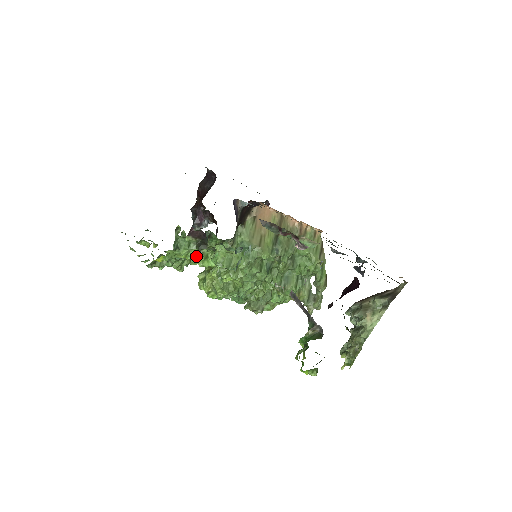
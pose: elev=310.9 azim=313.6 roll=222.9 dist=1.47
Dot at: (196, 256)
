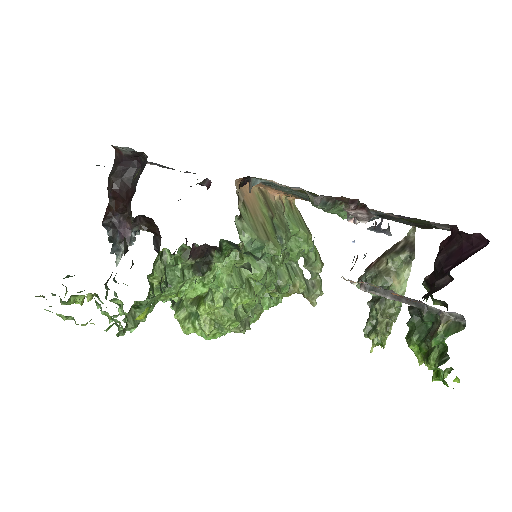
Dot at: (158, 288)
